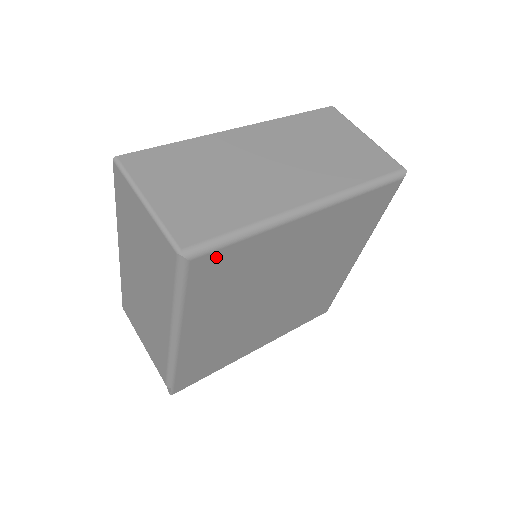
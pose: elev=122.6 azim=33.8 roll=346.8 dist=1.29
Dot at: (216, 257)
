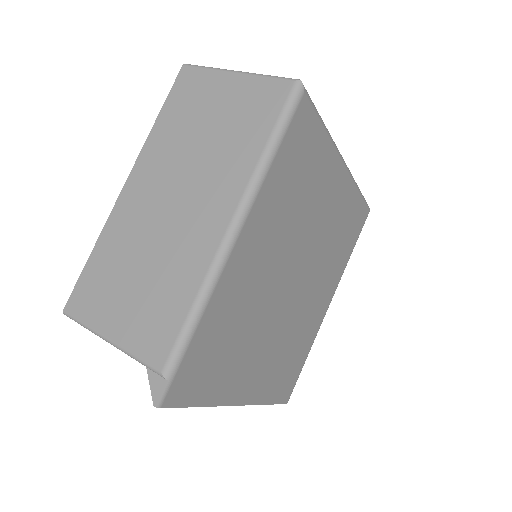
Dot at: (309, 121)
